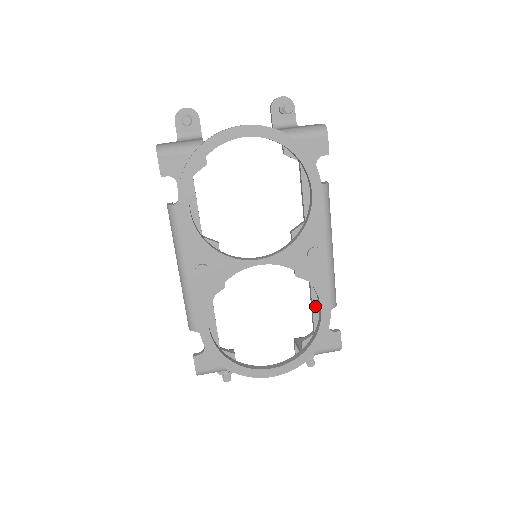
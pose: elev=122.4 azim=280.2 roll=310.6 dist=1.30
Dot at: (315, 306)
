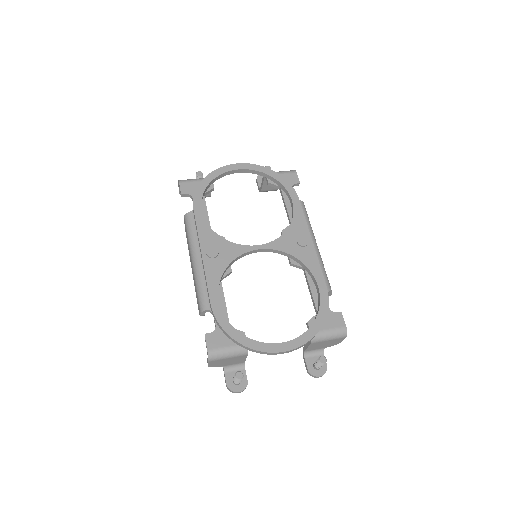
Dot at: (313, 288)
